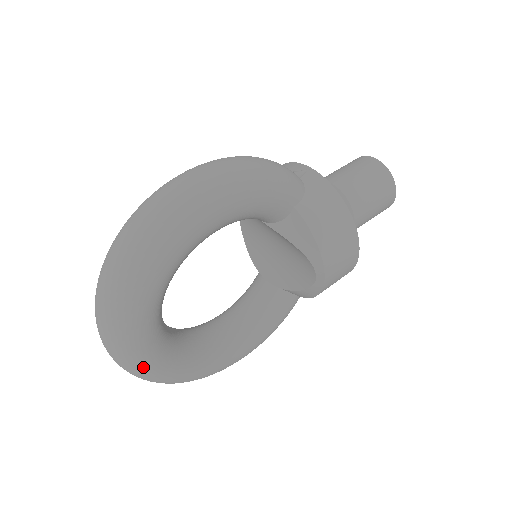
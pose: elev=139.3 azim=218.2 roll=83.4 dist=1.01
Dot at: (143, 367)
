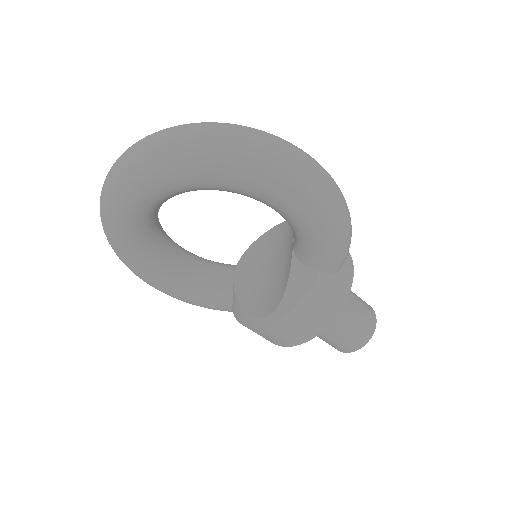
Dot at: (119, 198)
